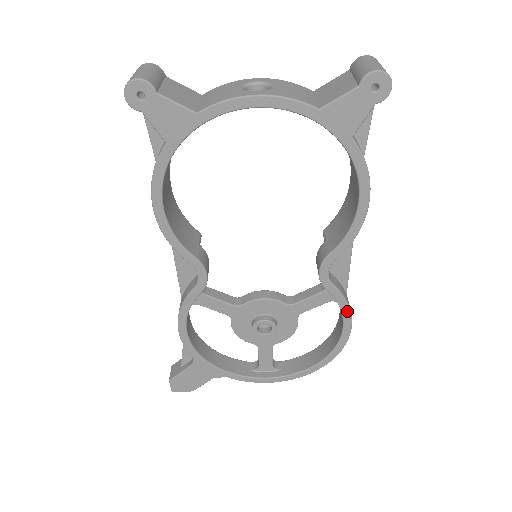
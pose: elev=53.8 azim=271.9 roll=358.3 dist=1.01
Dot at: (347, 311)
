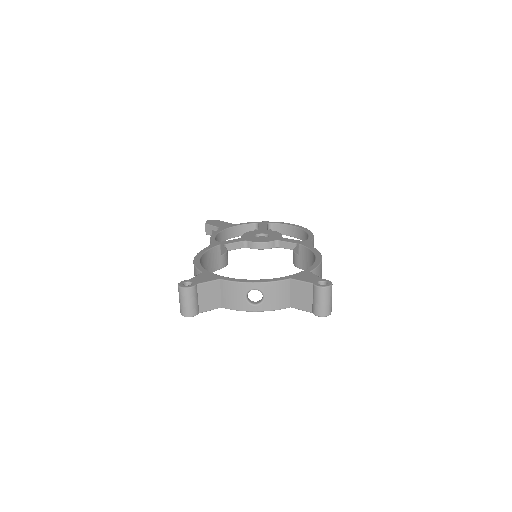
Dot at: occluded
